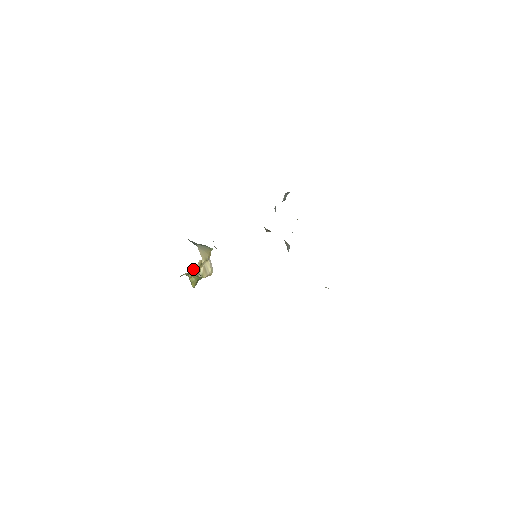
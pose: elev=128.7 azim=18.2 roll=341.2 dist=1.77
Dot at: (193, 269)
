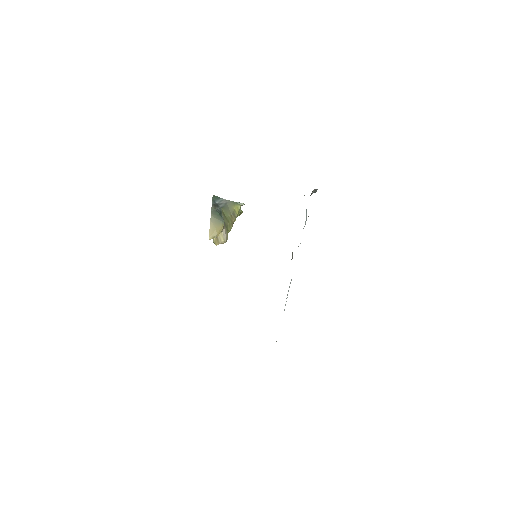
Dot at: occluded
